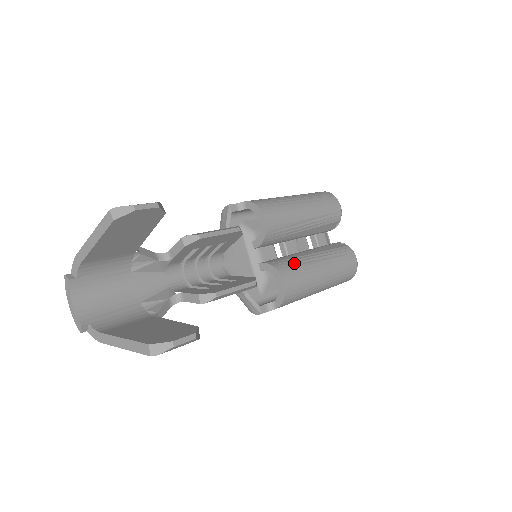
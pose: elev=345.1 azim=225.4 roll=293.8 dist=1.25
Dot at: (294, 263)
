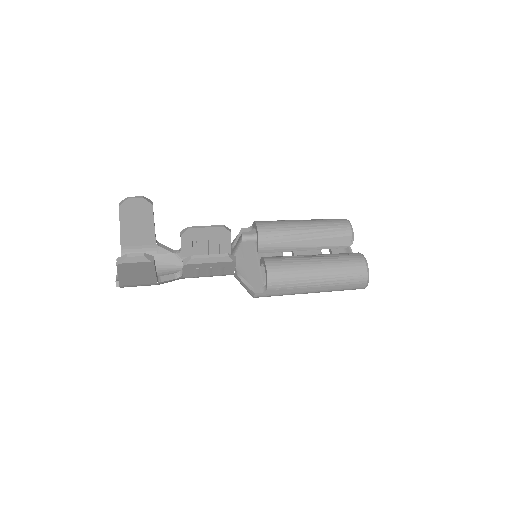
Dot at: (285, 256)
